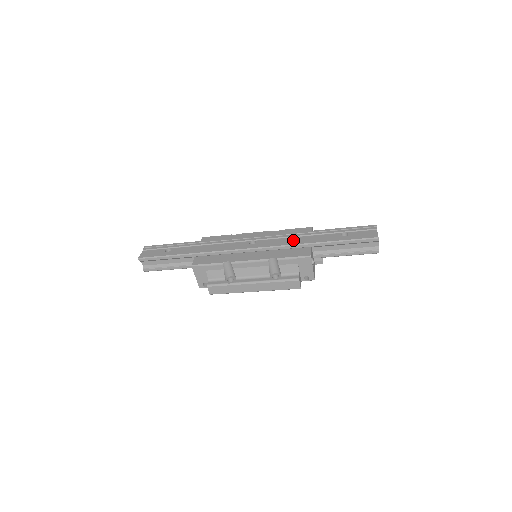
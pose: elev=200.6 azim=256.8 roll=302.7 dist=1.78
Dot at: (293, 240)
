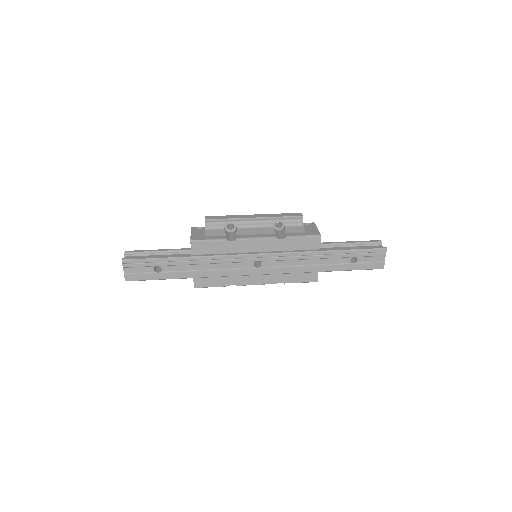
Dot at: (302, 266)
